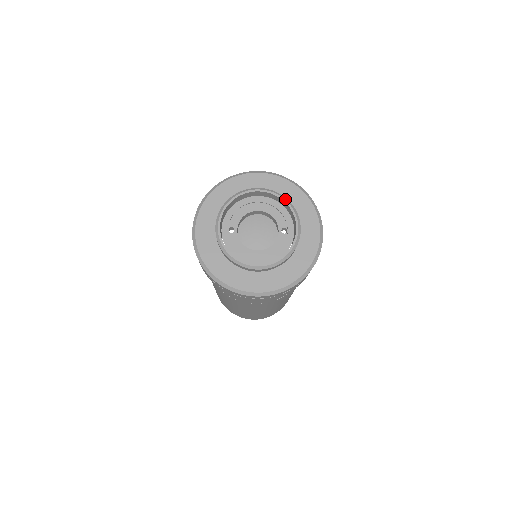
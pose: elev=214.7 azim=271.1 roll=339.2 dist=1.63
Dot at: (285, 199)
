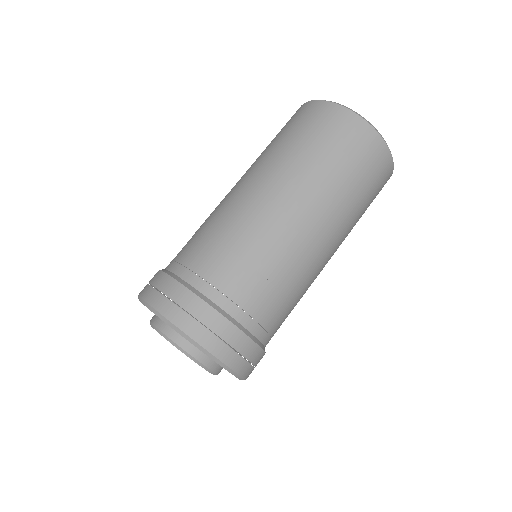
Dot at: (177, 348)
